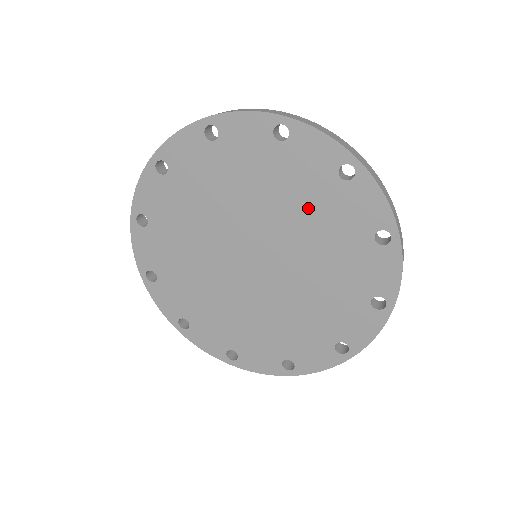
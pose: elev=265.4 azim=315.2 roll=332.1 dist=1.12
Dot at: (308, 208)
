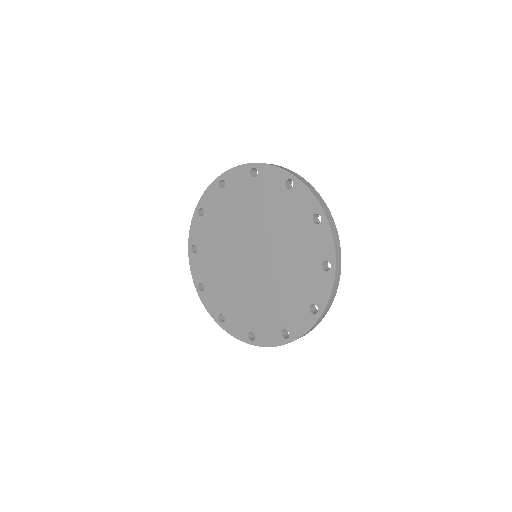
Dot at: (291, 234)
